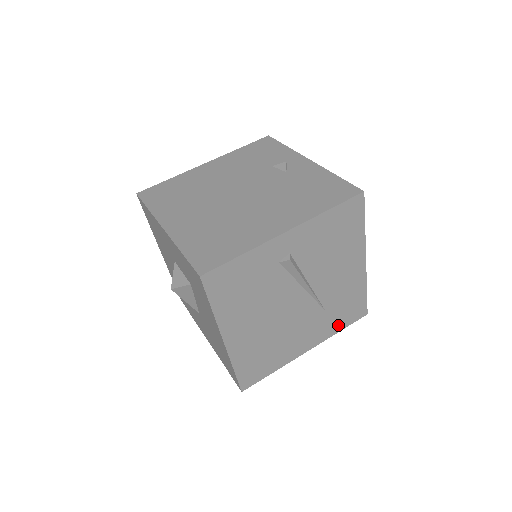
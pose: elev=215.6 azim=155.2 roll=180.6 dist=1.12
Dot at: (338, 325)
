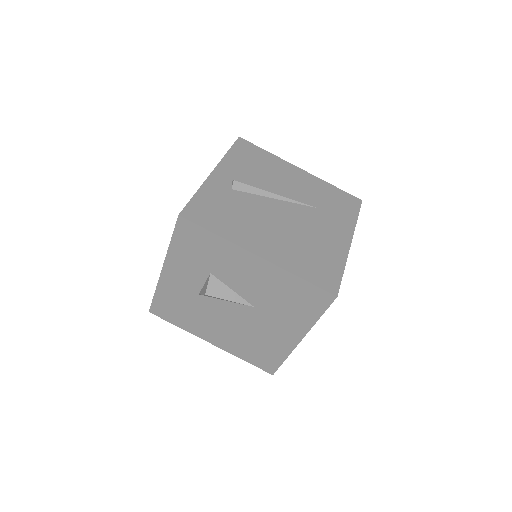
Dot at: (348, 216)
